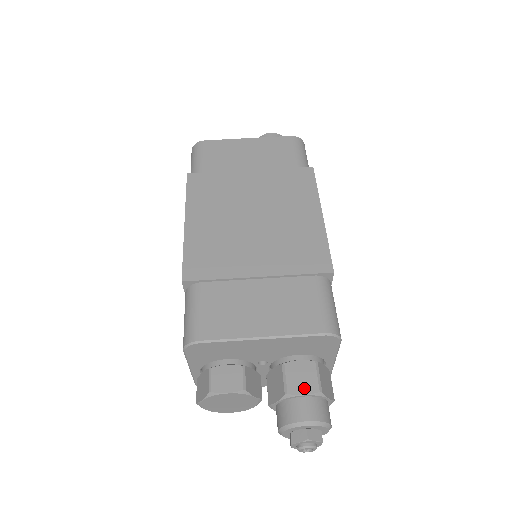
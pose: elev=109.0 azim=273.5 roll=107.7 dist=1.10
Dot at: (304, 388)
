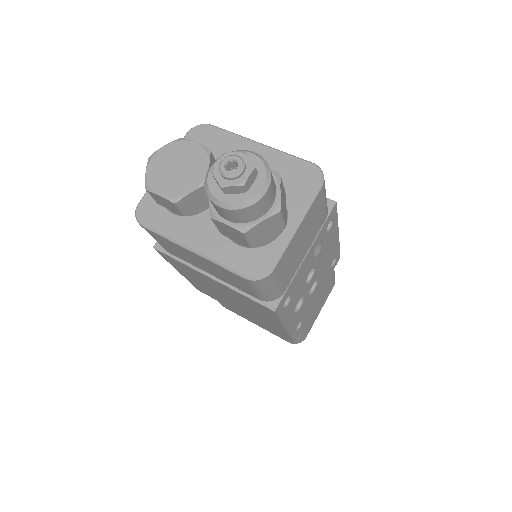
Dot at: occluded
